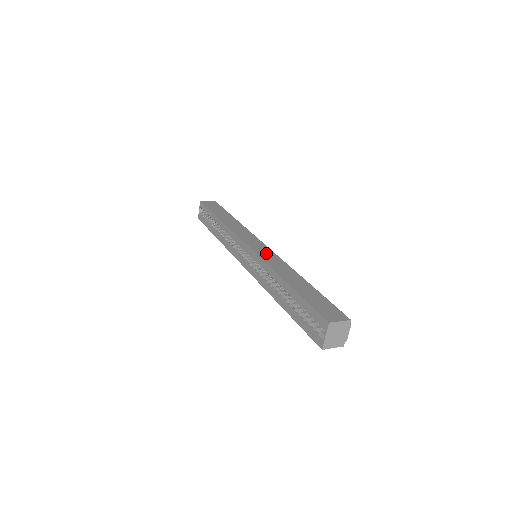
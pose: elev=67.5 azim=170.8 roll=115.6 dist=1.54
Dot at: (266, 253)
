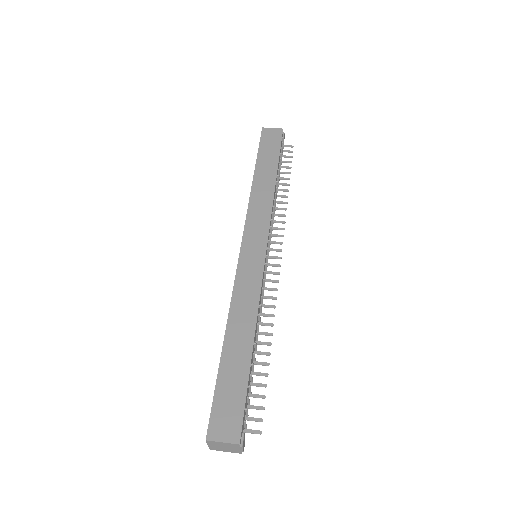
Dot at: (251, 268)
